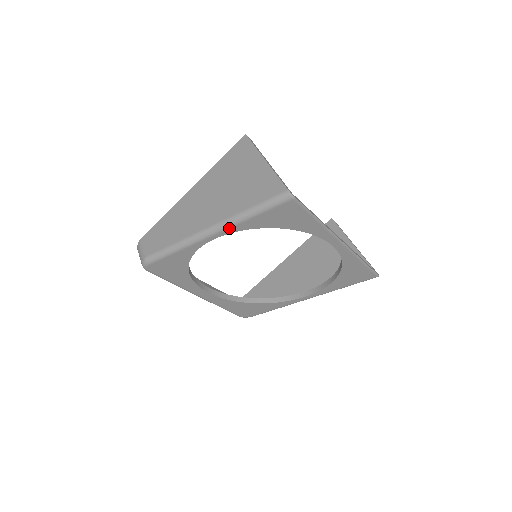
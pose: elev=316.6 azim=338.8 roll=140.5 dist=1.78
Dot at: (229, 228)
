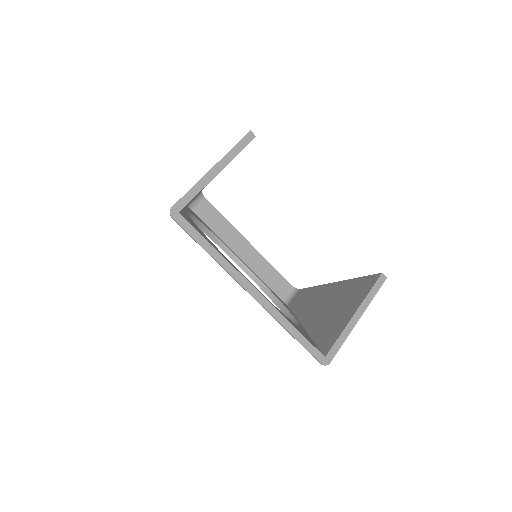
Dot at: occluded
